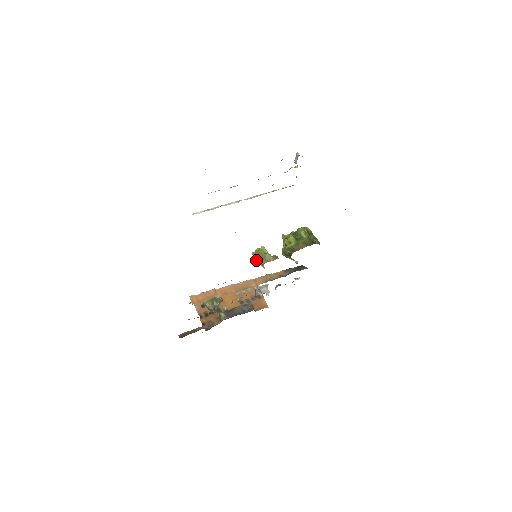
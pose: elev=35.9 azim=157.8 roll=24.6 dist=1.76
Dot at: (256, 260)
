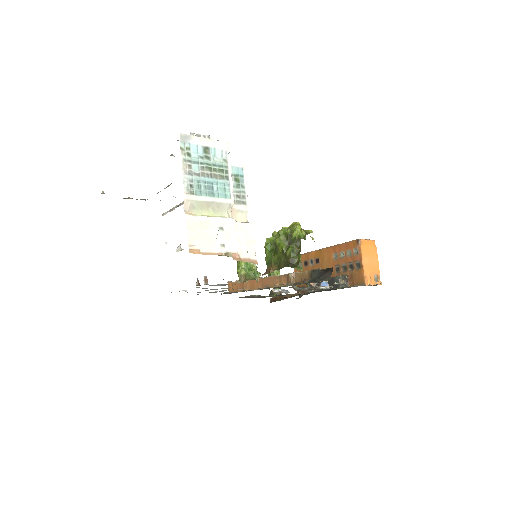
Dot at: occluded
